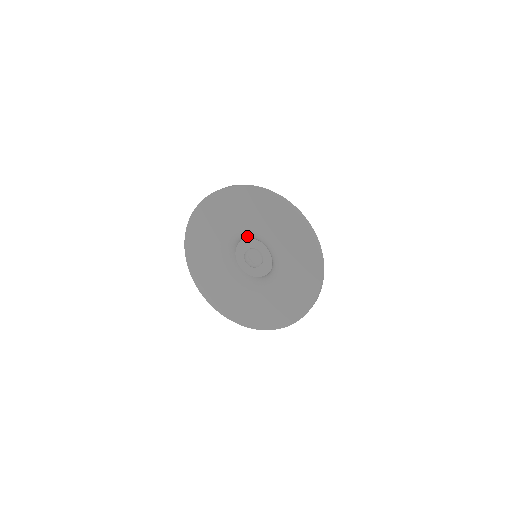
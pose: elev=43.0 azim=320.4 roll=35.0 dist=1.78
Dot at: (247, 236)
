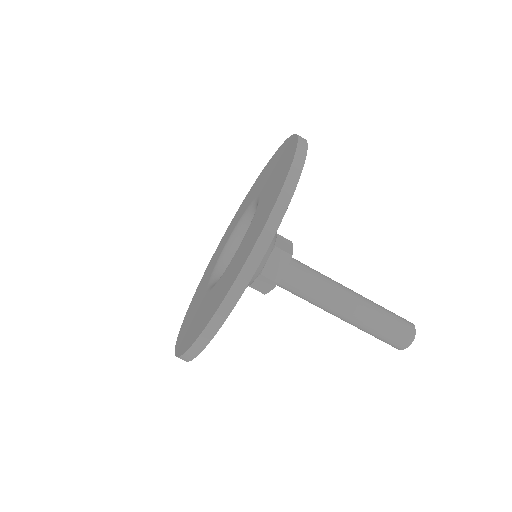
Dot at: (244, 225)
